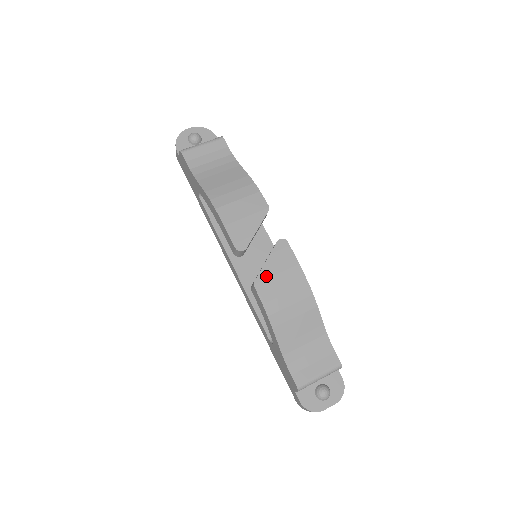
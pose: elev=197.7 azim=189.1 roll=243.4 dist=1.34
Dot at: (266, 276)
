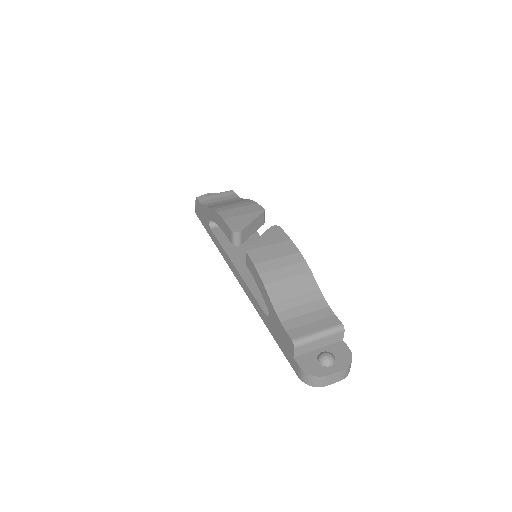
Dot at: (258, 246)
